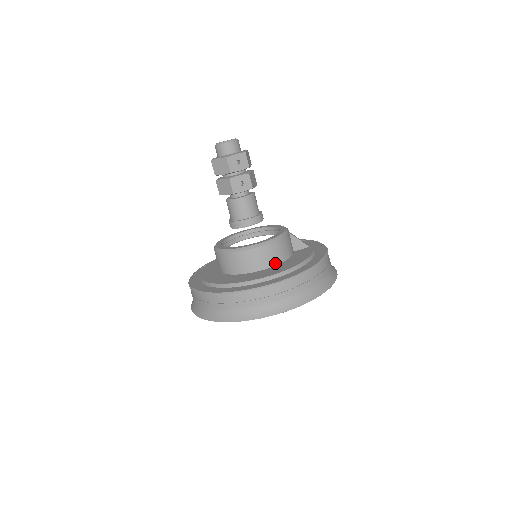
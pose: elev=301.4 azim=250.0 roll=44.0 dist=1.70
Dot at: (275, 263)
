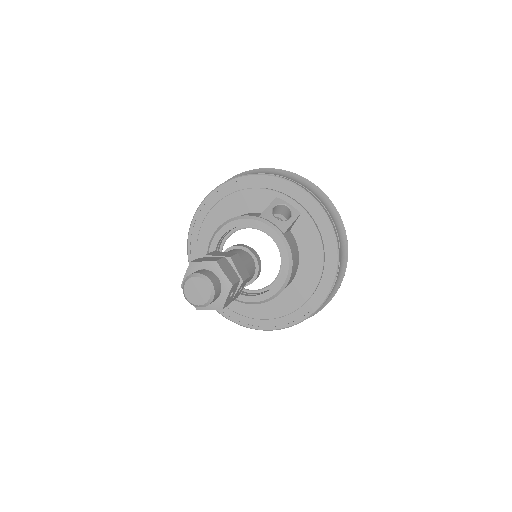
Dot at: (296, 273)
